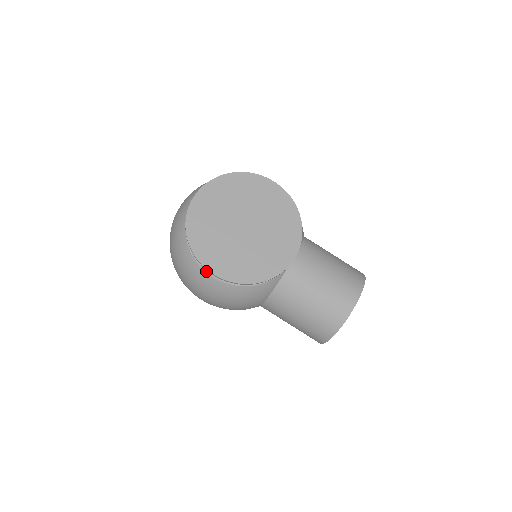
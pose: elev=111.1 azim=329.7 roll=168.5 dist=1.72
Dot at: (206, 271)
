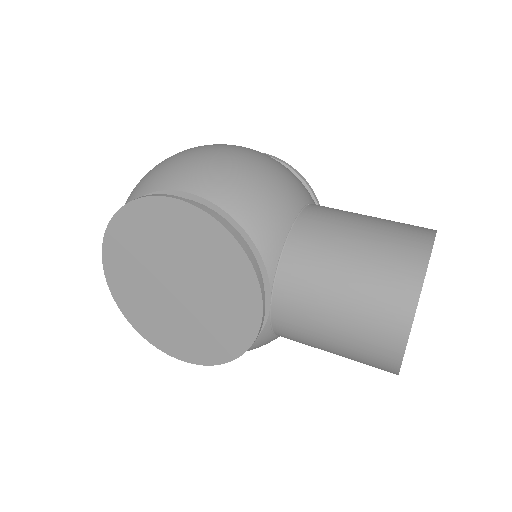
Dot at: occluded
